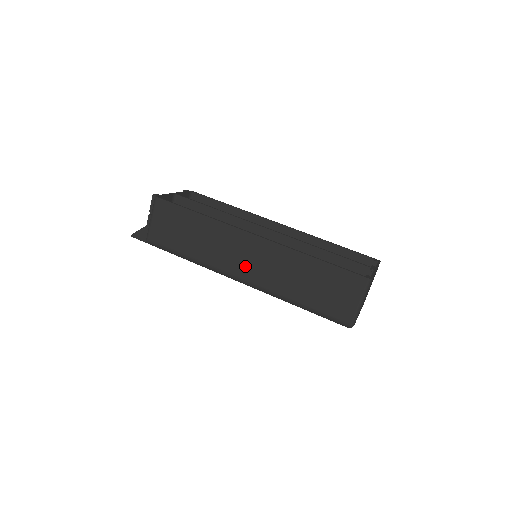
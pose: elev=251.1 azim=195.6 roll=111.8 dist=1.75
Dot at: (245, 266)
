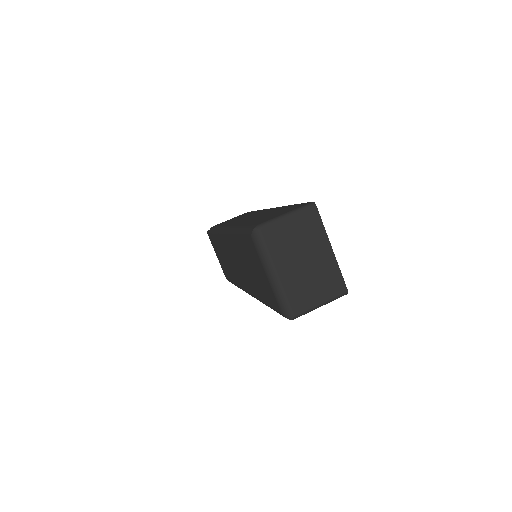
Dot at: occluded
